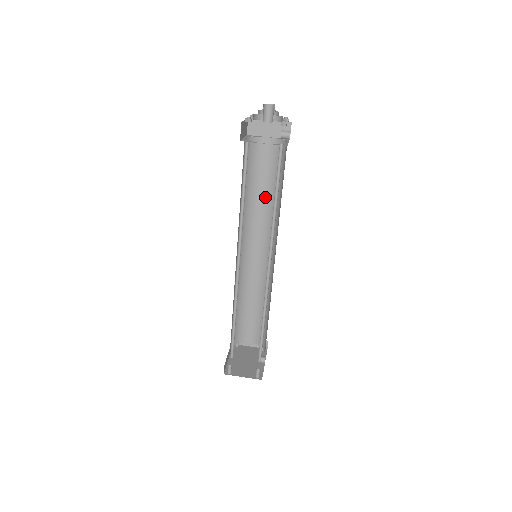
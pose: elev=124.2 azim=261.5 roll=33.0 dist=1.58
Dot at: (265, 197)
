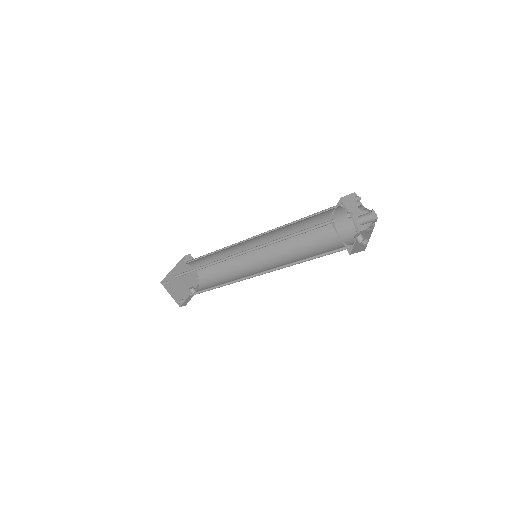
Dot at: (304, 234)
